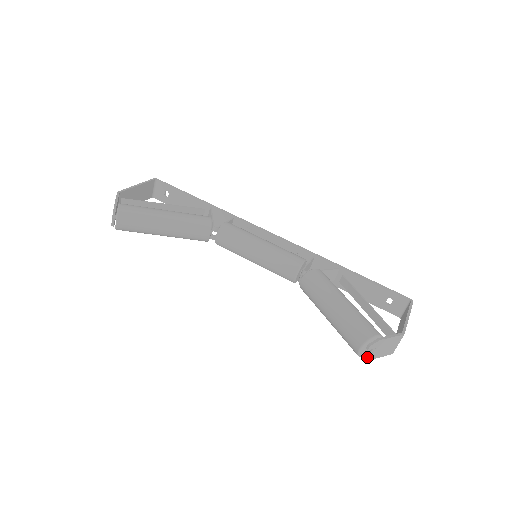
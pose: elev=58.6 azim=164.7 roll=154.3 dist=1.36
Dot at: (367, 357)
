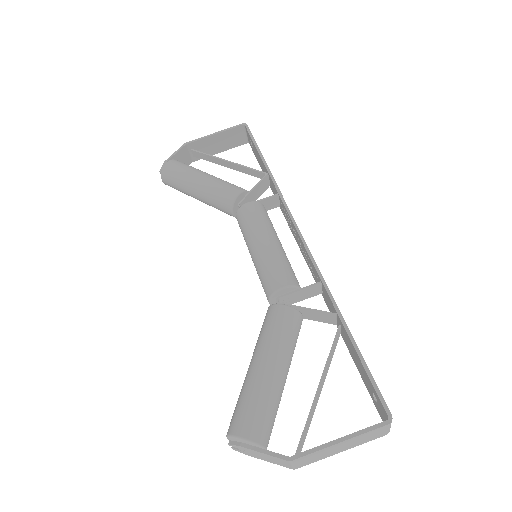
Dot at: (240, 451)
